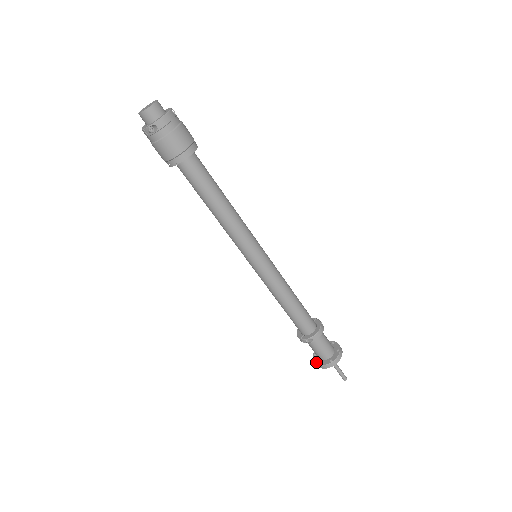
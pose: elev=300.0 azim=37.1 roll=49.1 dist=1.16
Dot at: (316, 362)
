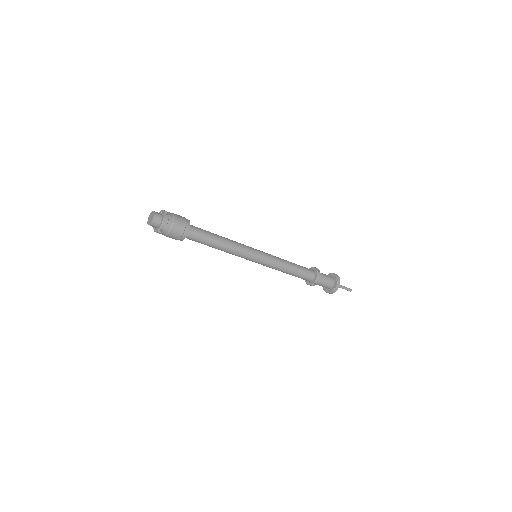
Dot at: (325, 291)
